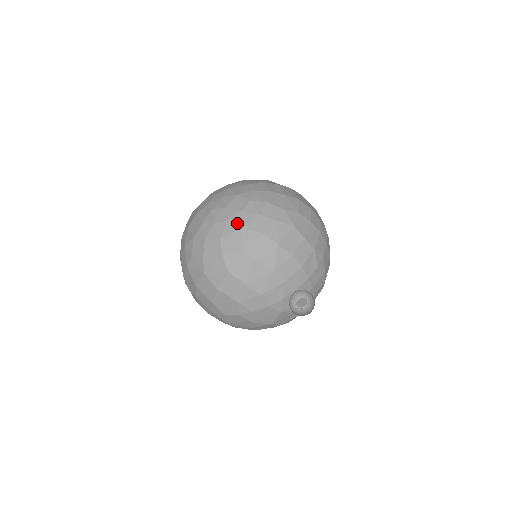
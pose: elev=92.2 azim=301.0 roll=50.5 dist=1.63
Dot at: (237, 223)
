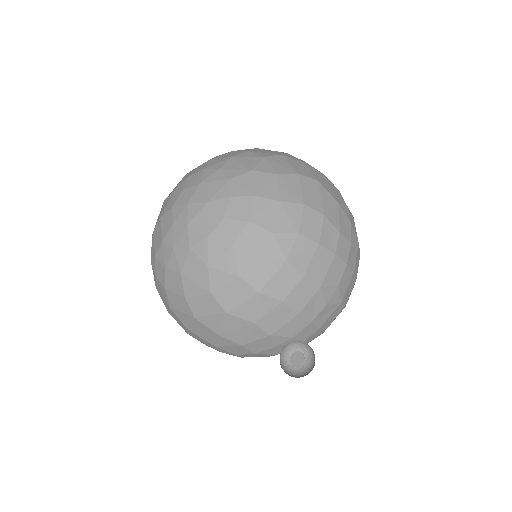
Dot at: (201, 256)
